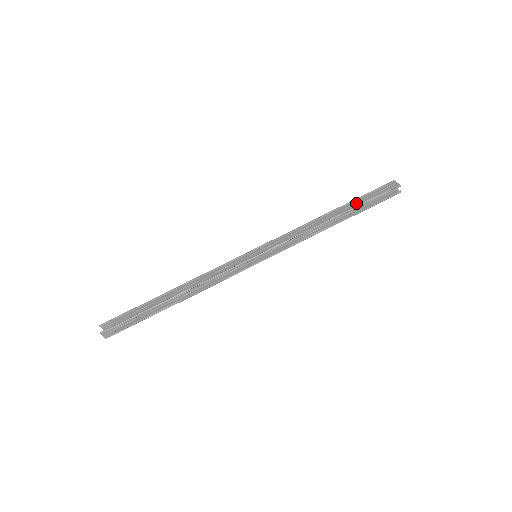
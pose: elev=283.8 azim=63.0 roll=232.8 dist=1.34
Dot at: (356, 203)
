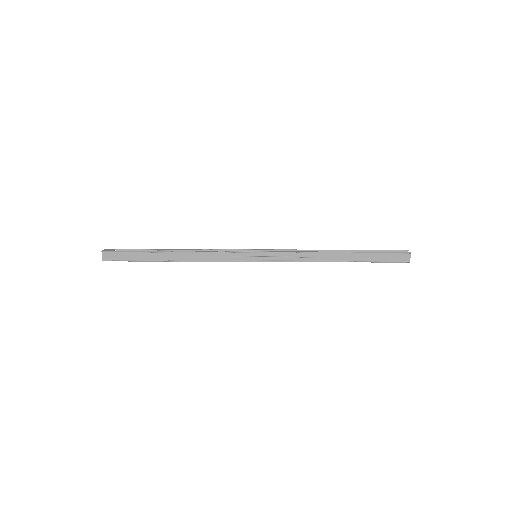
Dot at: occluded
